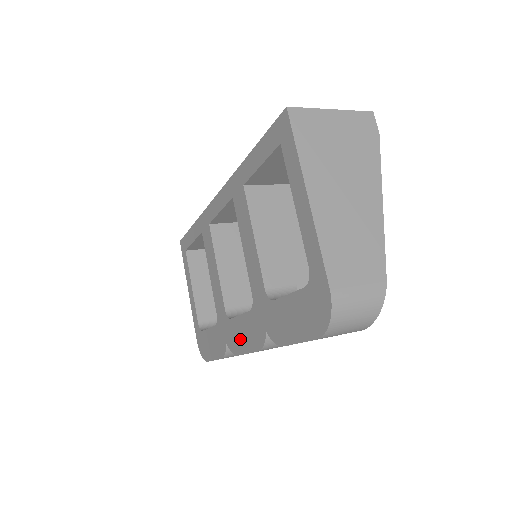
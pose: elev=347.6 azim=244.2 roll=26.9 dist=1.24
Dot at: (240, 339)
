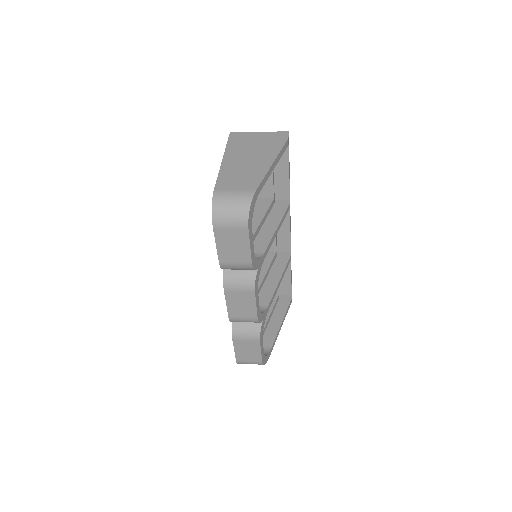
Dot at: occluded
